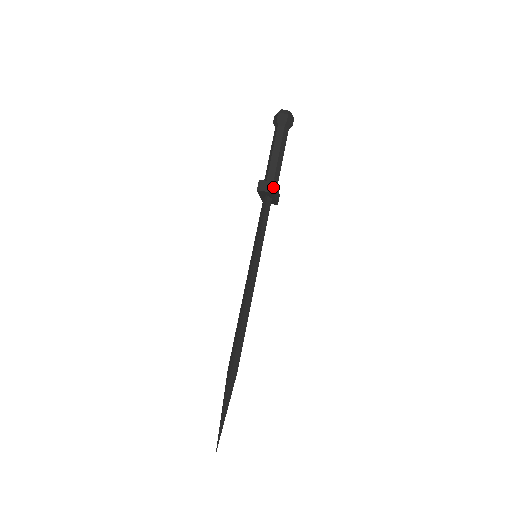
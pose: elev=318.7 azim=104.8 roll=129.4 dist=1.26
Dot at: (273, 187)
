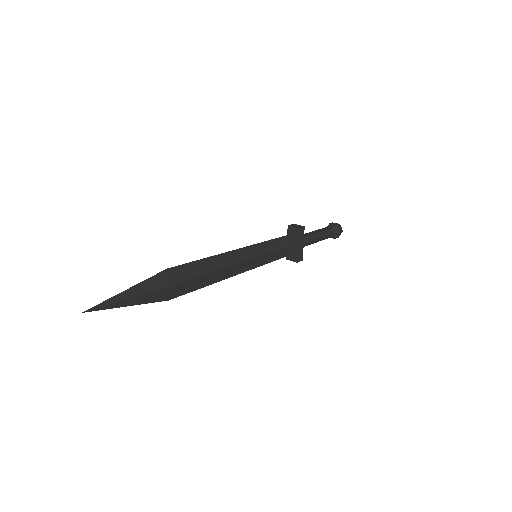
Dot at: (301, 227)
